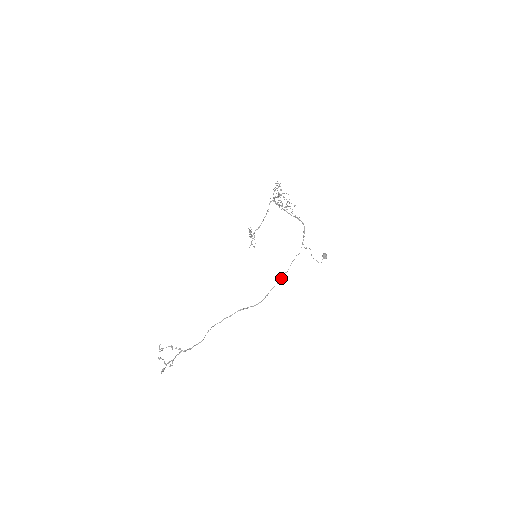
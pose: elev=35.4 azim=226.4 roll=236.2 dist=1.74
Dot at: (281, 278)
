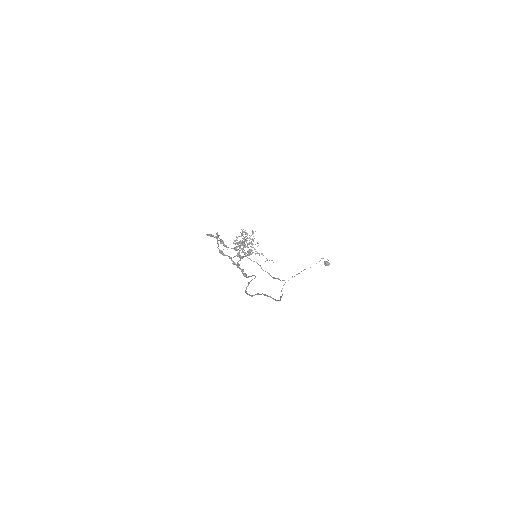
Dot at: occluded
